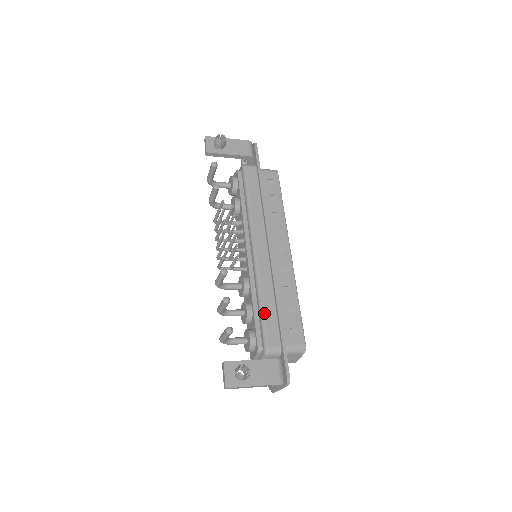
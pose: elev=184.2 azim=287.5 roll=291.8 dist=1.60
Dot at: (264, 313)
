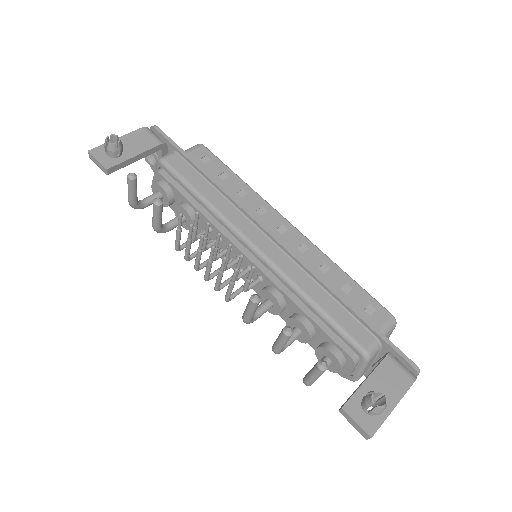
Dot at: (328, 314)
